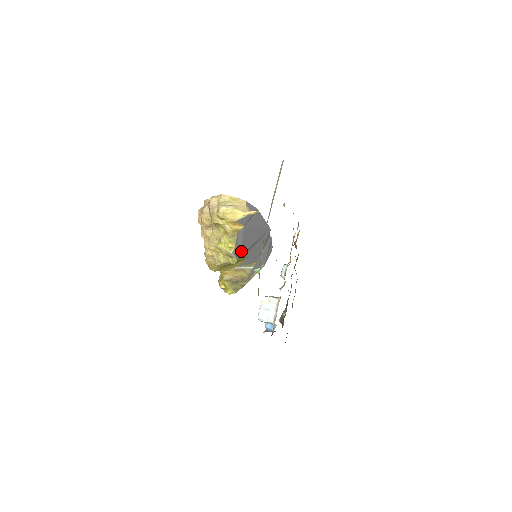
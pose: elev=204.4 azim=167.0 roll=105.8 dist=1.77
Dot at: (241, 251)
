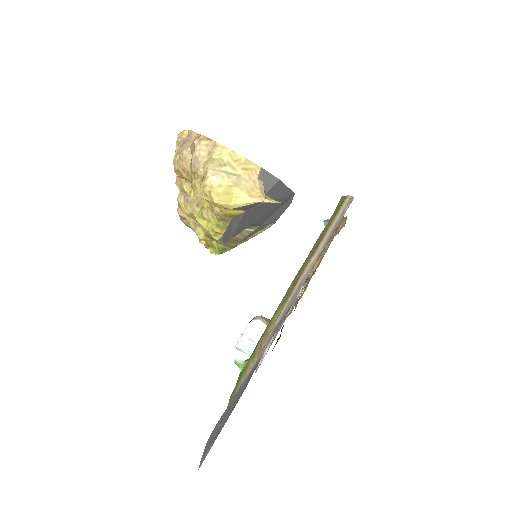
Dot at: (235, 232)
